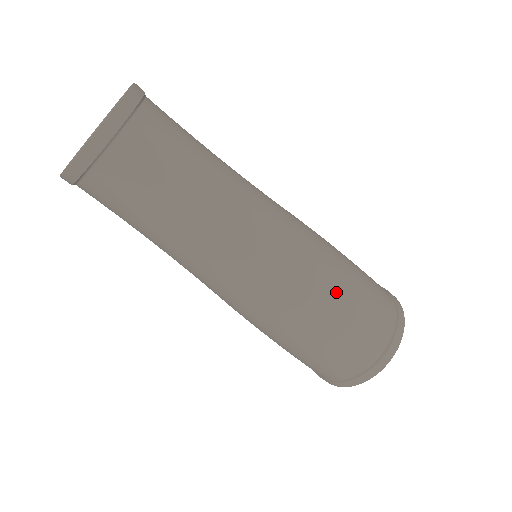
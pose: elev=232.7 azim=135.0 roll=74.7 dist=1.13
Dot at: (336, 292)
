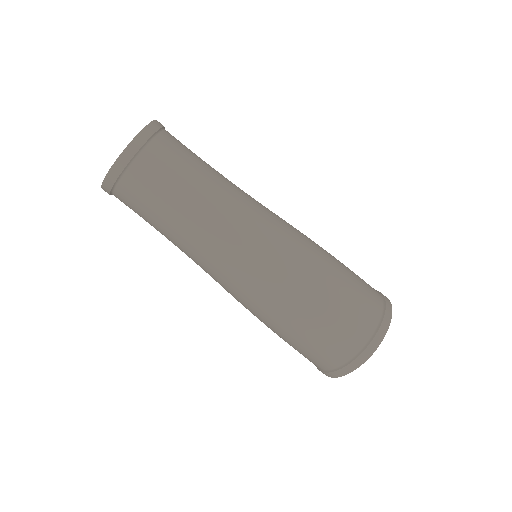
Dot at: (326, 251)
